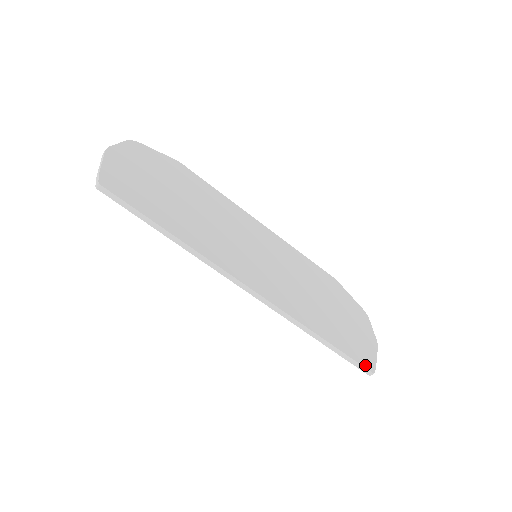
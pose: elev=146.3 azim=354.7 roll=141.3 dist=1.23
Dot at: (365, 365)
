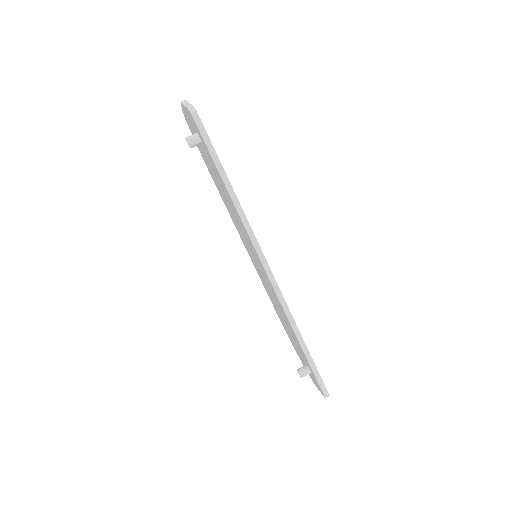
Dot at: (324, 385)
